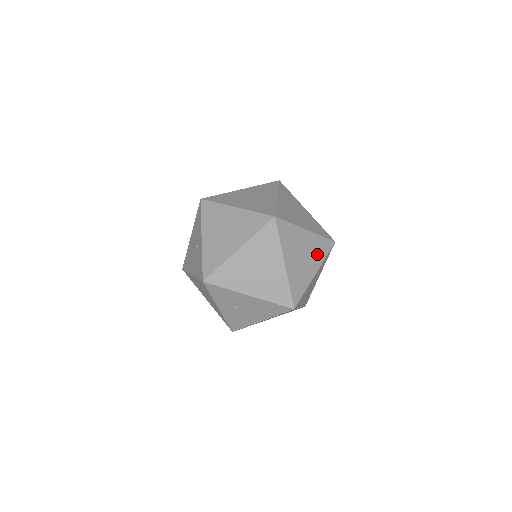
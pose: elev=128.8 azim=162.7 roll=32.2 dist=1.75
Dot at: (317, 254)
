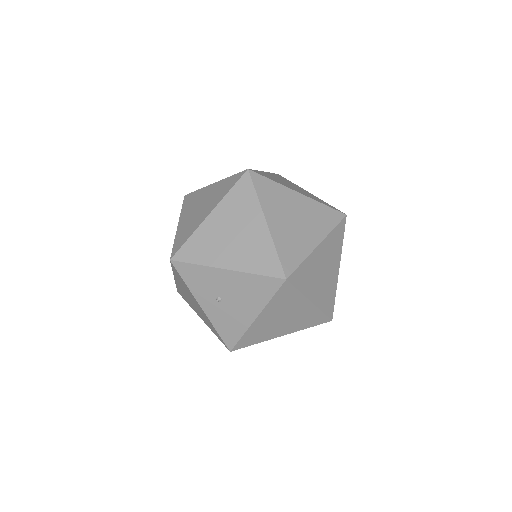
Dot at: (318, 222)
